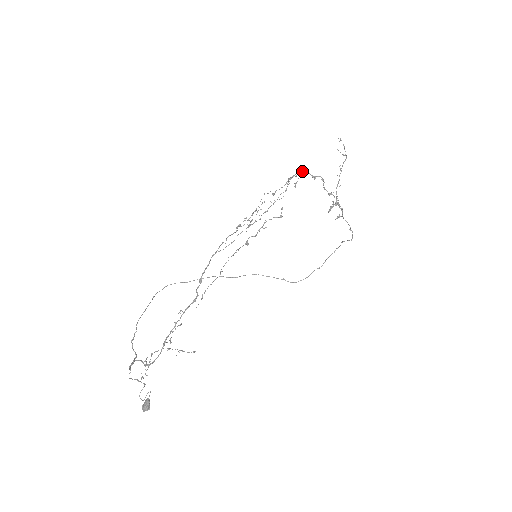
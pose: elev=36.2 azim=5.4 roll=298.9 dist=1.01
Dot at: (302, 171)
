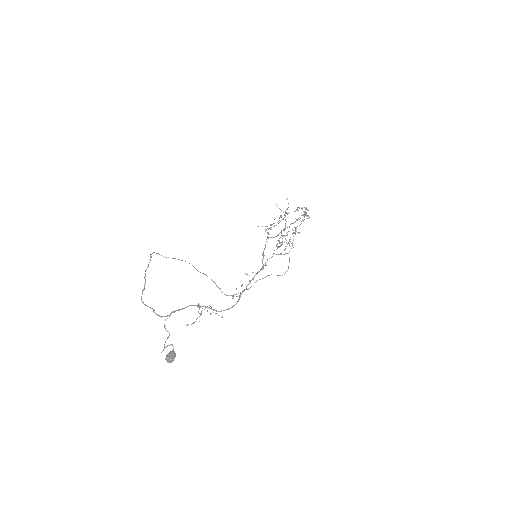
Dot at: occluded
